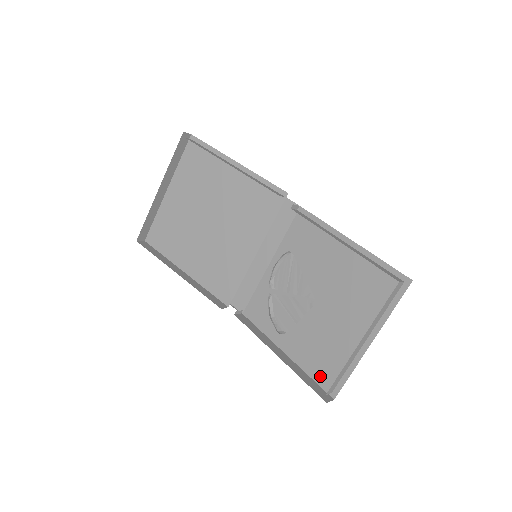
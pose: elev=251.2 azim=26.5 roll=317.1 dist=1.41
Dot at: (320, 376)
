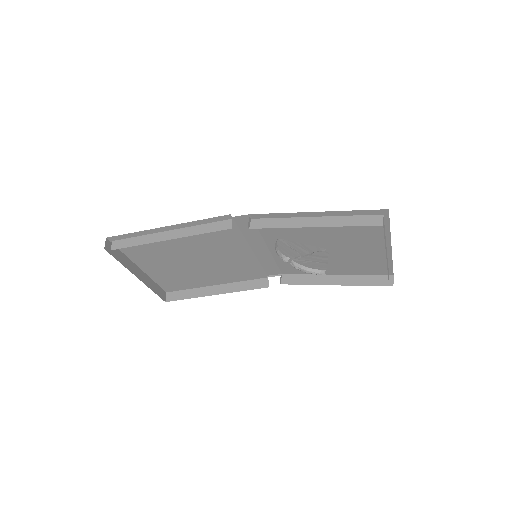
Dot at: (372, 272)
